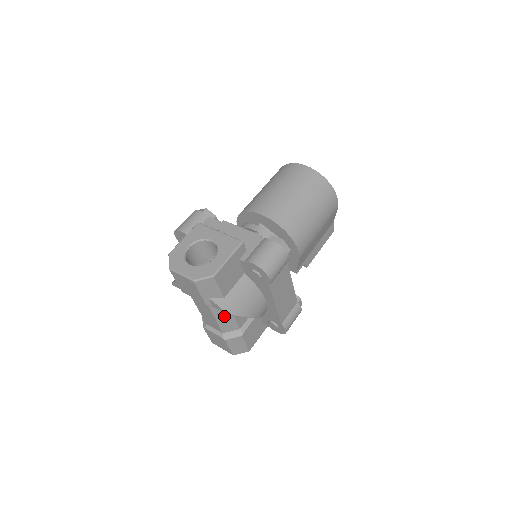
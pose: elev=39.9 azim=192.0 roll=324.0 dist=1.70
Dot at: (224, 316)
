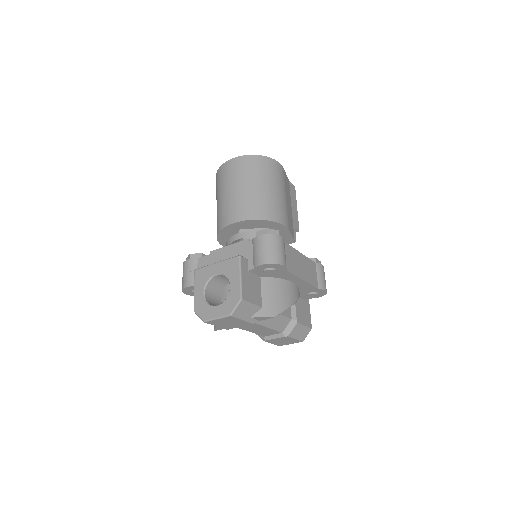
Dot at: (272, 320)
